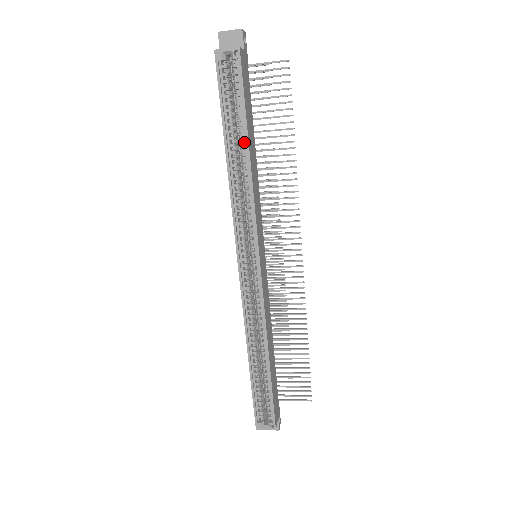
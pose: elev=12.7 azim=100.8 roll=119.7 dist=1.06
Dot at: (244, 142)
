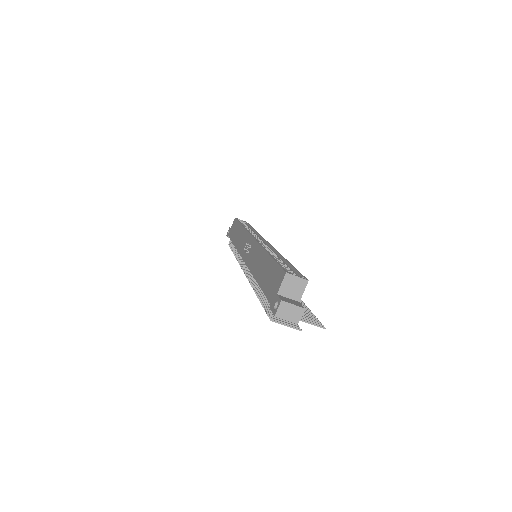
Dot at: (251, 229)
